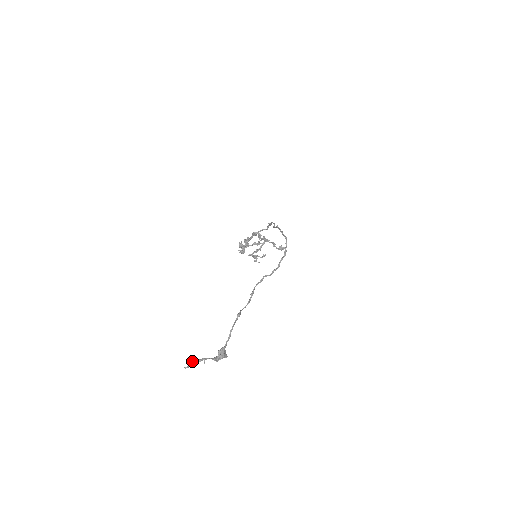
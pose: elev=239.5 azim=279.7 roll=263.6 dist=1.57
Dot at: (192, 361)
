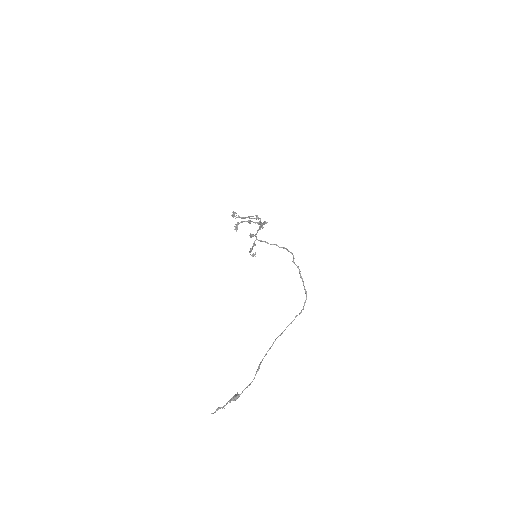
Dot at: (218, 409)
